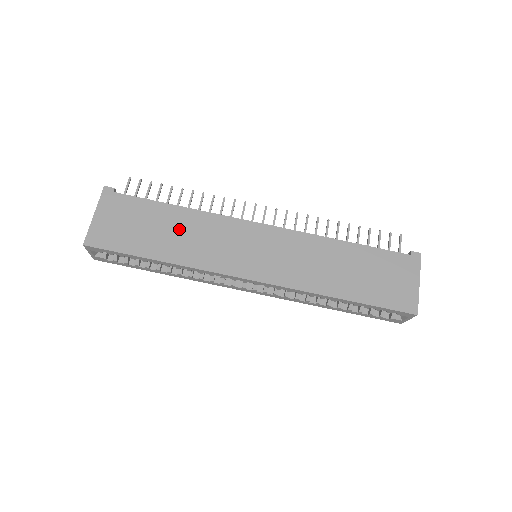
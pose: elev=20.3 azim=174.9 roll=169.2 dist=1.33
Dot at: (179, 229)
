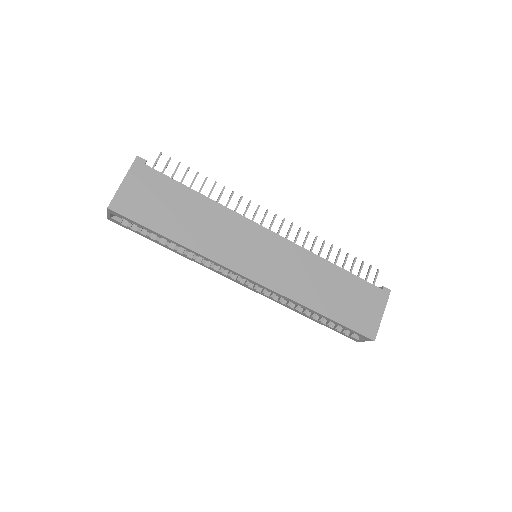
Dot at: (197, 216)
